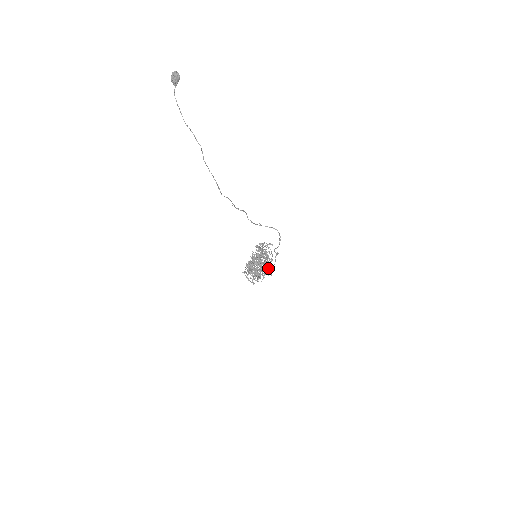
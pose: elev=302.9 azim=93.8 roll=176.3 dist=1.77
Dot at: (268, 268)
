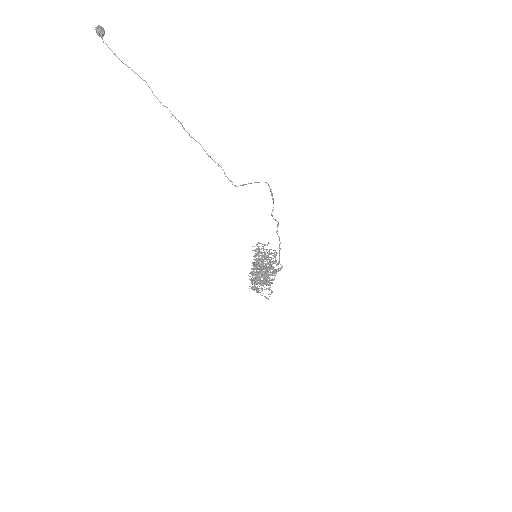
Dot at: occluded
